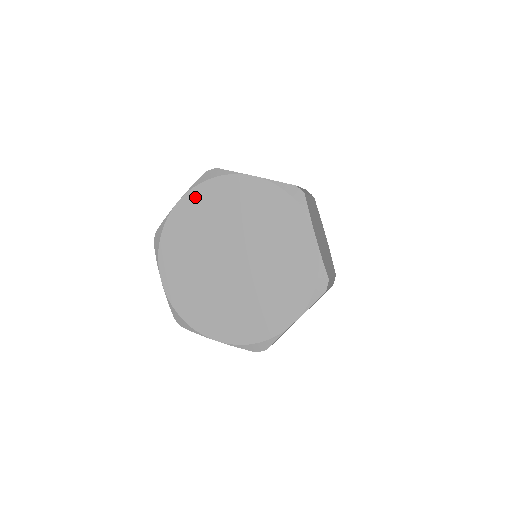
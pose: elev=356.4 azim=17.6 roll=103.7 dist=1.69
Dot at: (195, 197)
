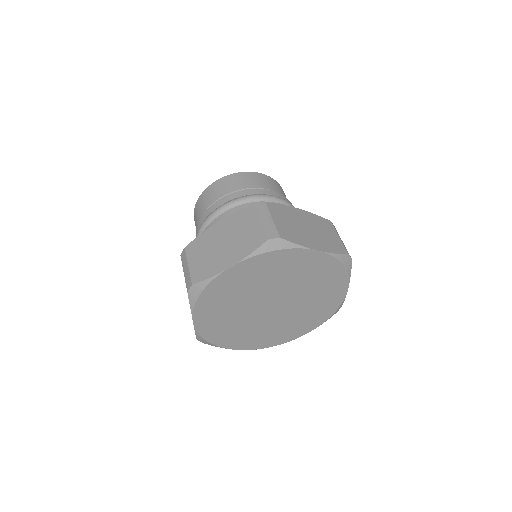
Dot at: (252, 264)
